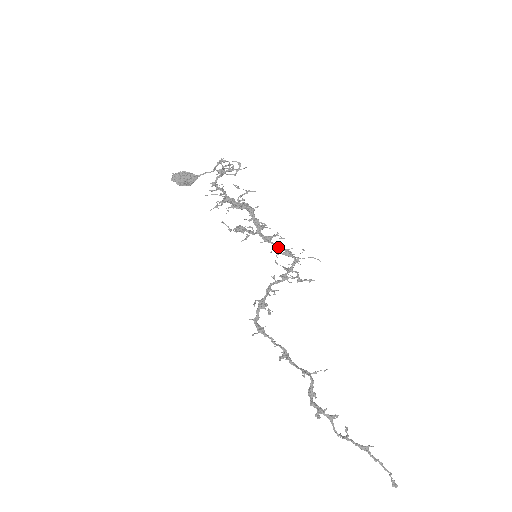
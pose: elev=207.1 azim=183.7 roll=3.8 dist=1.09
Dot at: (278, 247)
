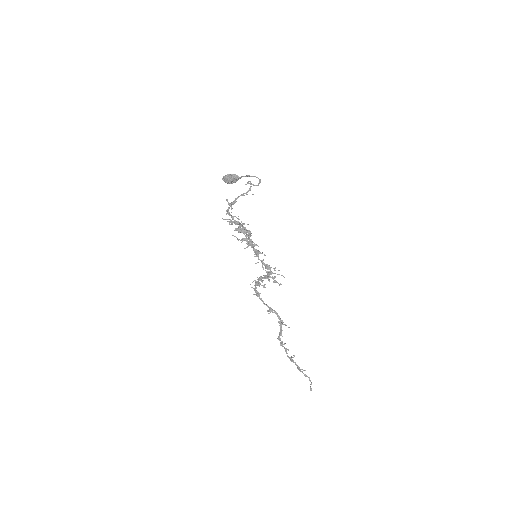
Dot at: (261, 261)
